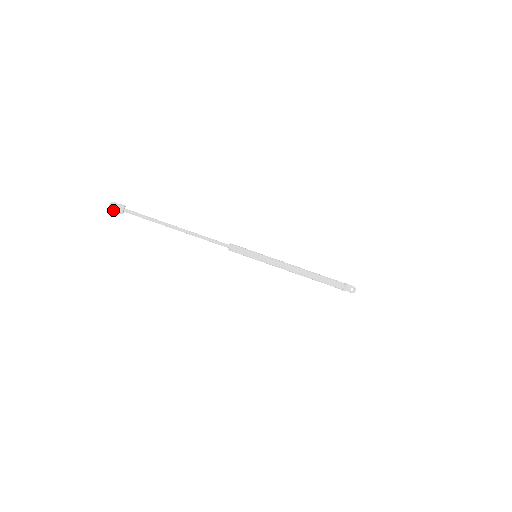
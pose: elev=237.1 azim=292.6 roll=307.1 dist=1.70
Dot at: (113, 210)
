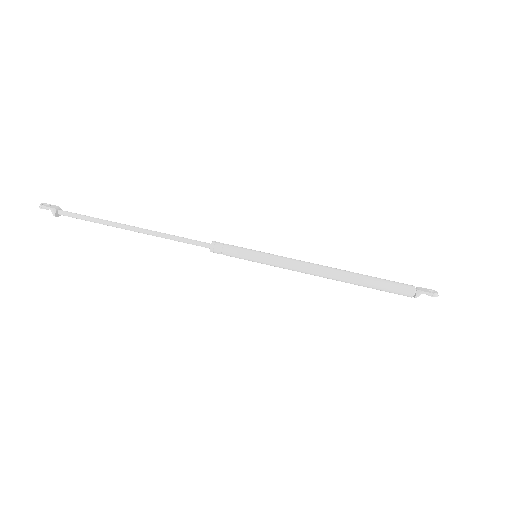
Dot at: (43, 208)
